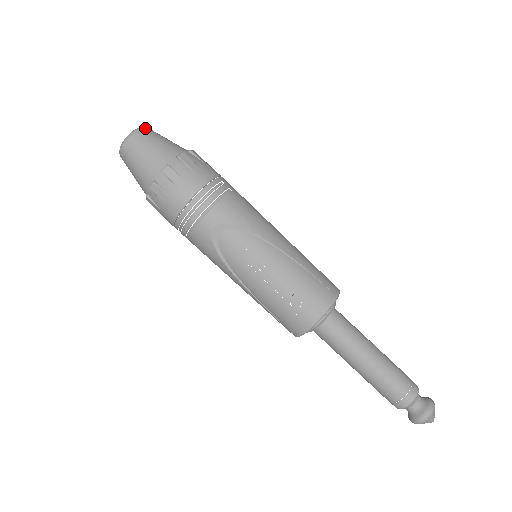
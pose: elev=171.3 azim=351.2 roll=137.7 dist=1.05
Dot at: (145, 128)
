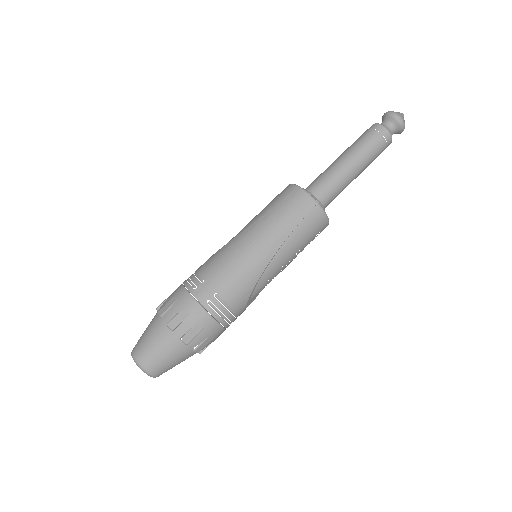
Dot at: (143, 366)
